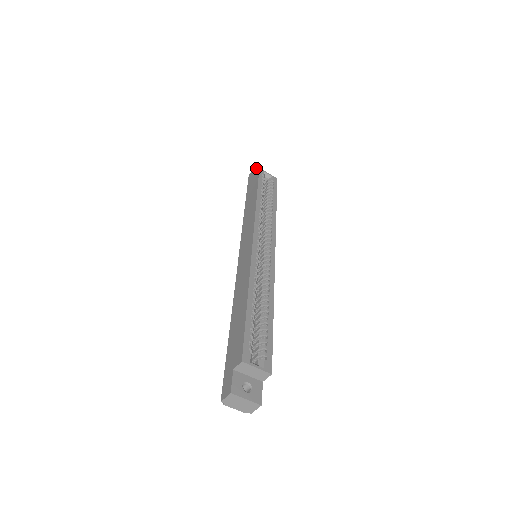
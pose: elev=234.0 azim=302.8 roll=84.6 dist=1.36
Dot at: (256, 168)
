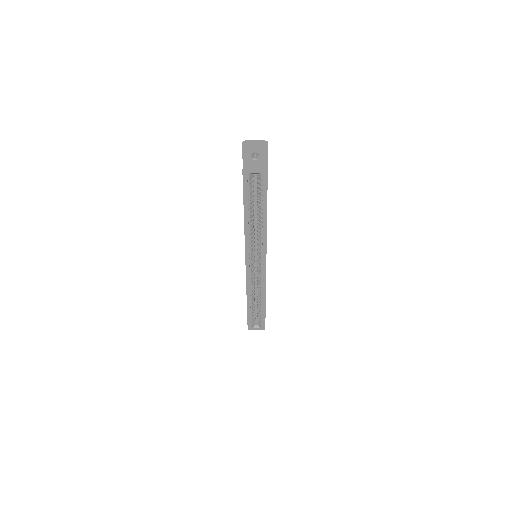
Dot at: (244, 148)
